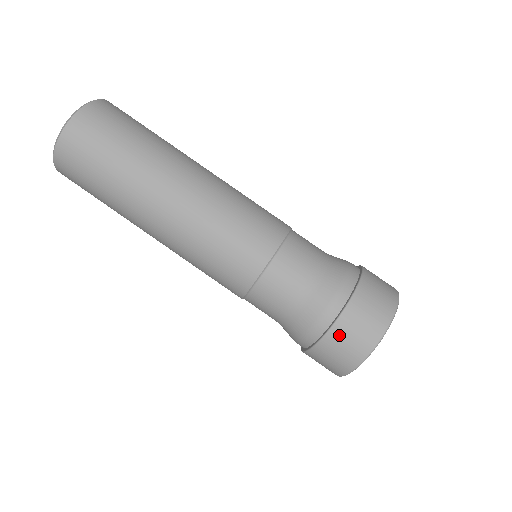
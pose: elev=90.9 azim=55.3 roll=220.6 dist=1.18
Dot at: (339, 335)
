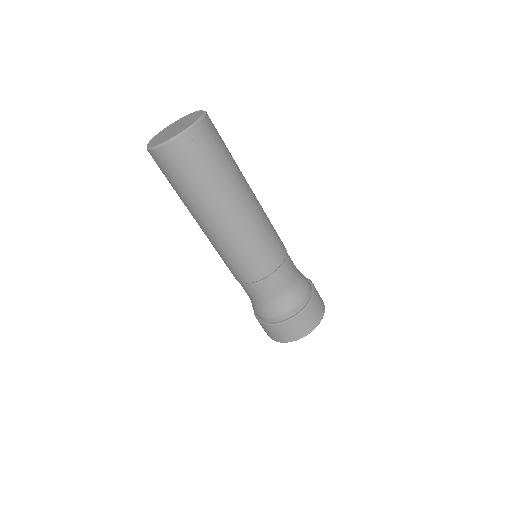
Dot at: (302, 318)
